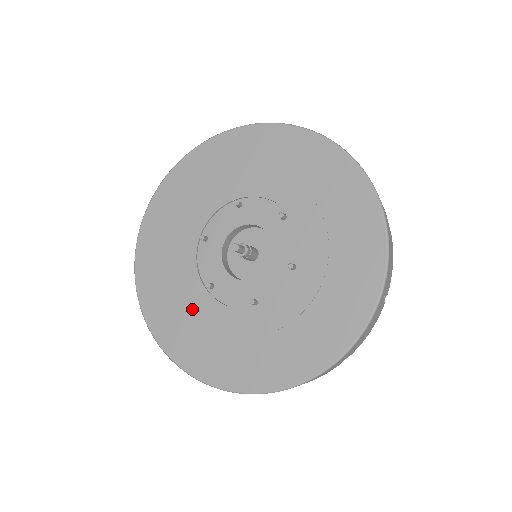
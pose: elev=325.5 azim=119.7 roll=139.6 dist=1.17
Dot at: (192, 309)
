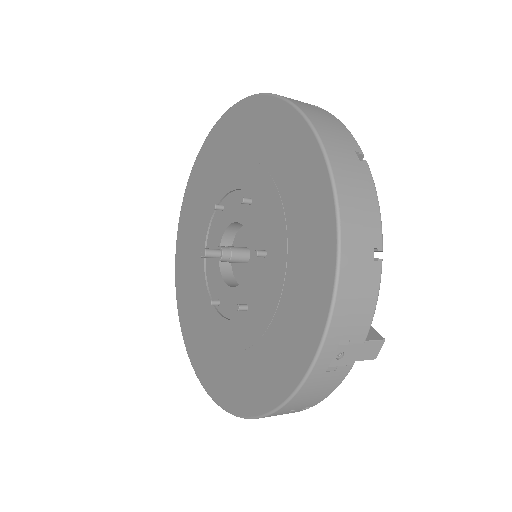
Dot at: (194, 259)
